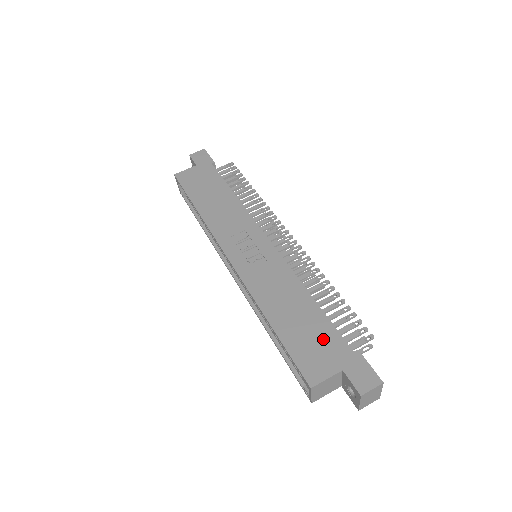
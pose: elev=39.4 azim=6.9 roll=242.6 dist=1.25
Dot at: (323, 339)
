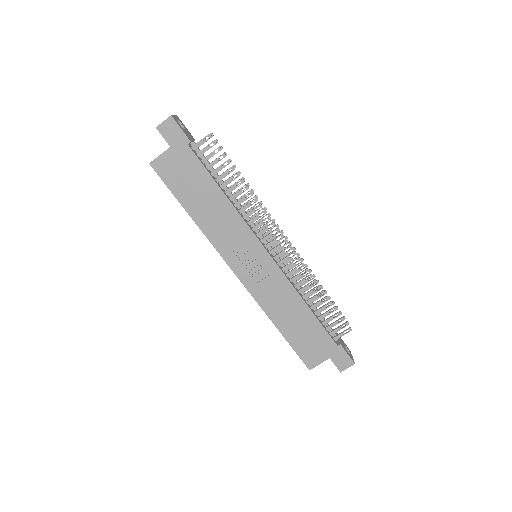
Dot at: (317, 339)
